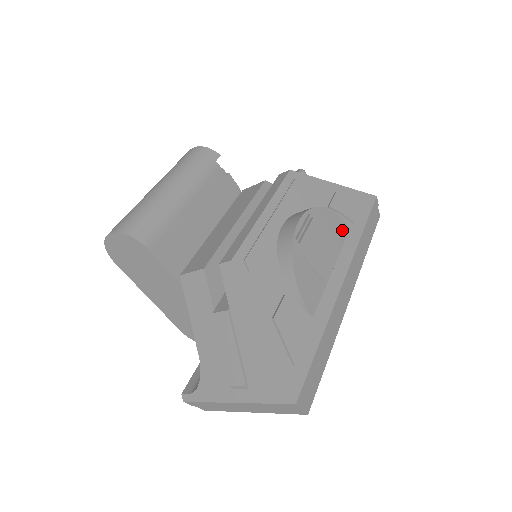
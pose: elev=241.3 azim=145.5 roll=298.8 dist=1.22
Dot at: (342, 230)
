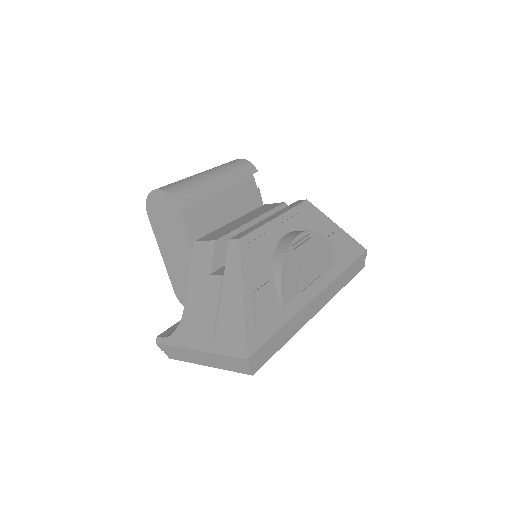
Dot at: (330, 259)
